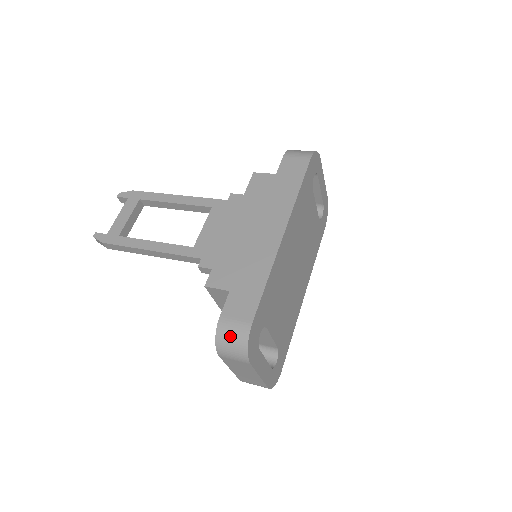
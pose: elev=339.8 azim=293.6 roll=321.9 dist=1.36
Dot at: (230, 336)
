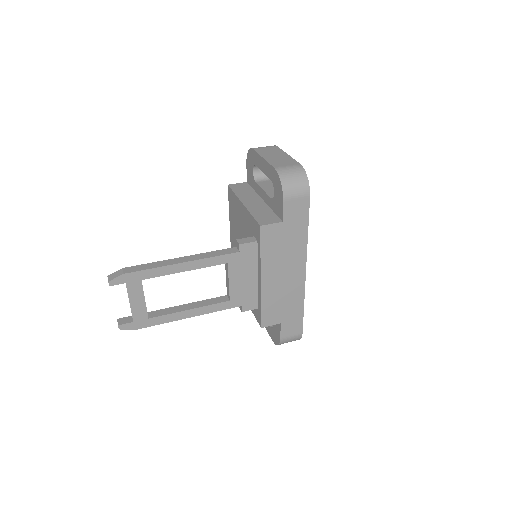
Dot at: occluded
